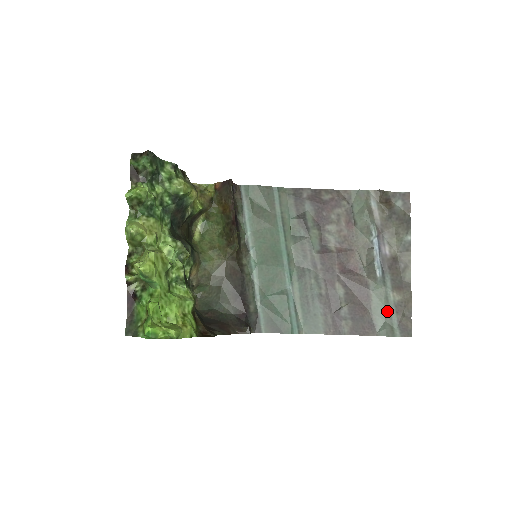
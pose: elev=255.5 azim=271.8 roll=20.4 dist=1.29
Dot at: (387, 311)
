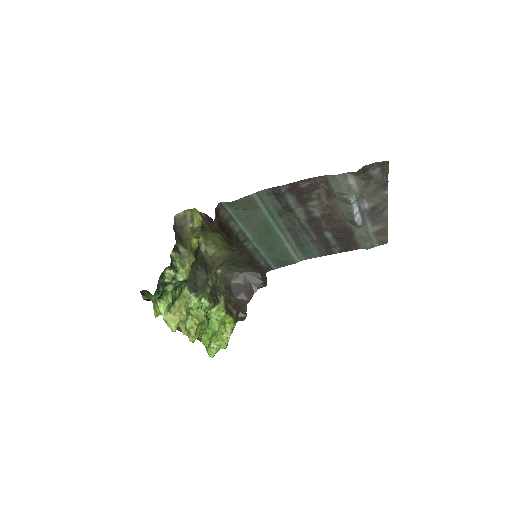
Dot at: (368, 238)
